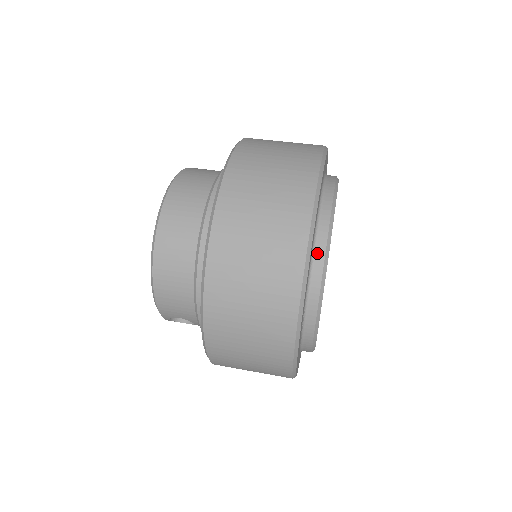
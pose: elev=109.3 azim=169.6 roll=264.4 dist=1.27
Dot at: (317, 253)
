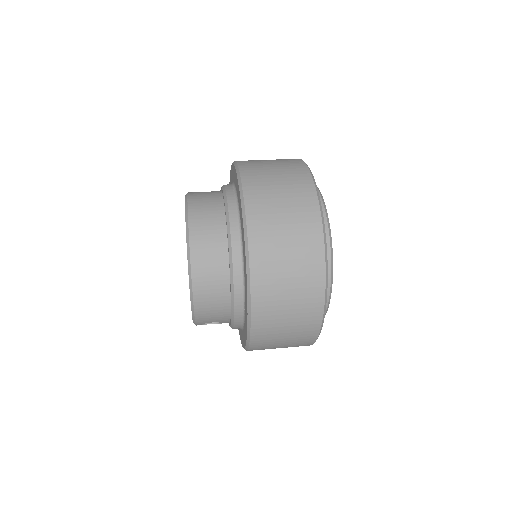
Dot at: occluded
